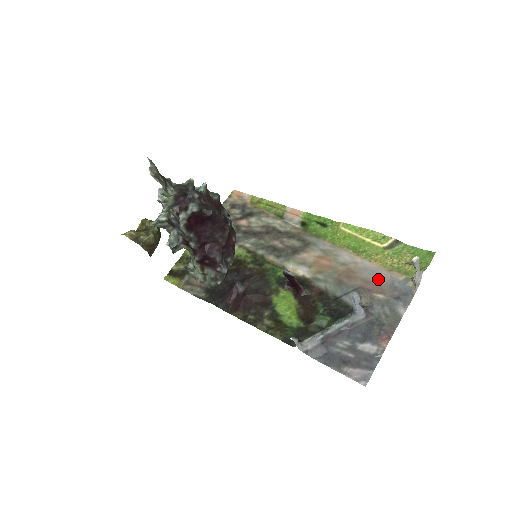
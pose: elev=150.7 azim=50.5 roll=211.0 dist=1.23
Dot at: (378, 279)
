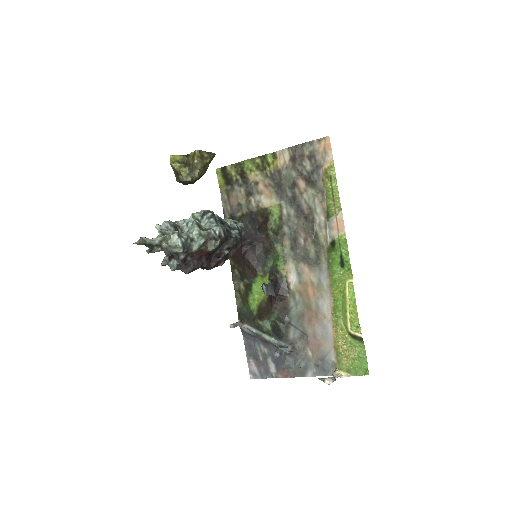
Dot at: (322, 343)
